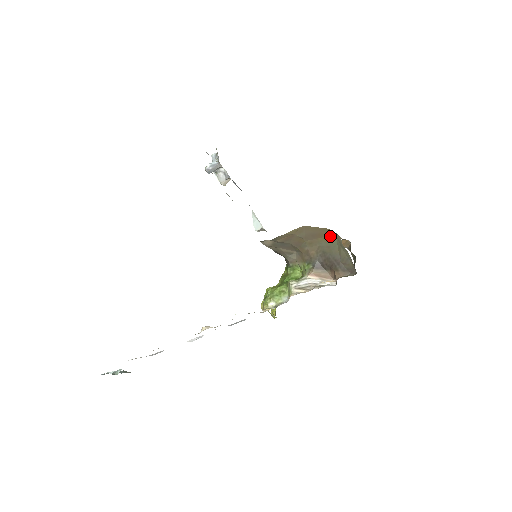
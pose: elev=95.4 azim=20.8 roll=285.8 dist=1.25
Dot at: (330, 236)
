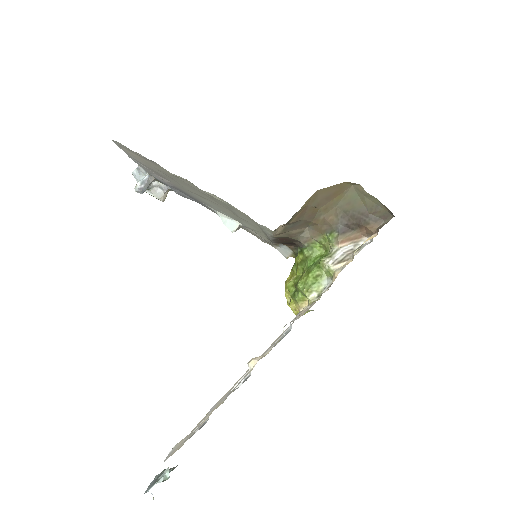
Dot at: (346, 190)
